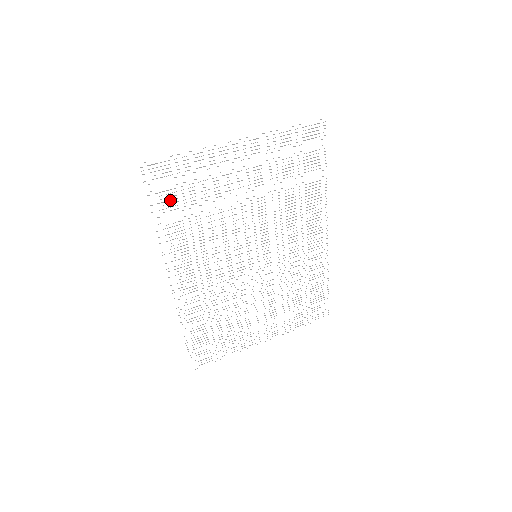
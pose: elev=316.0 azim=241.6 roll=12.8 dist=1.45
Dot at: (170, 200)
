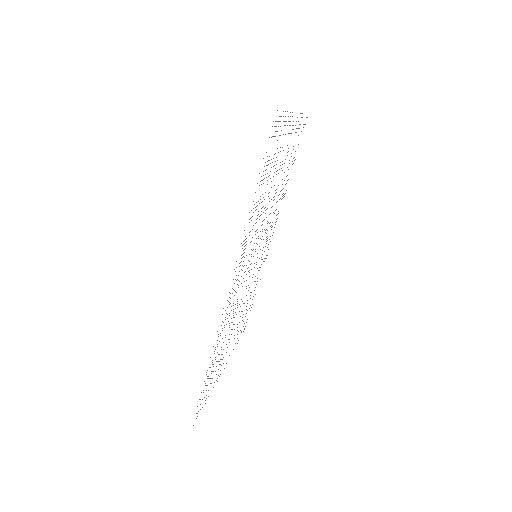
Dot at: (265, 170)
